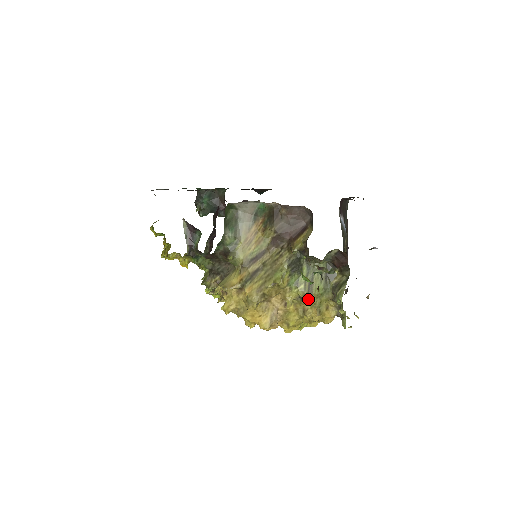
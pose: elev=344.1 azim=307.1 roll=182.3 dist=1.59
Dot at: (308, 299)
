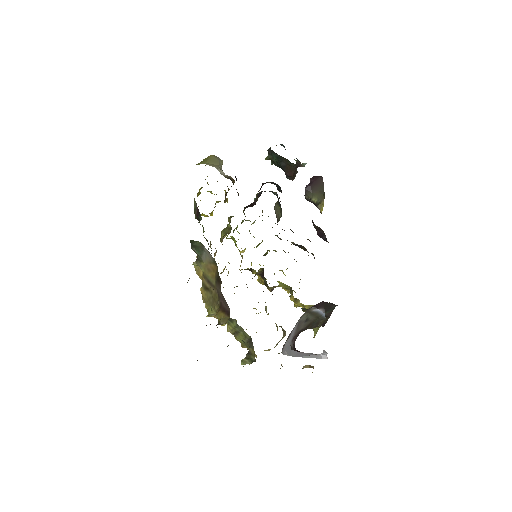
Dot at: occluded
